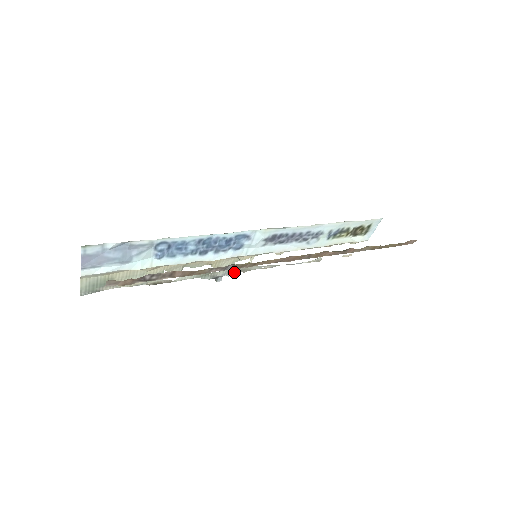
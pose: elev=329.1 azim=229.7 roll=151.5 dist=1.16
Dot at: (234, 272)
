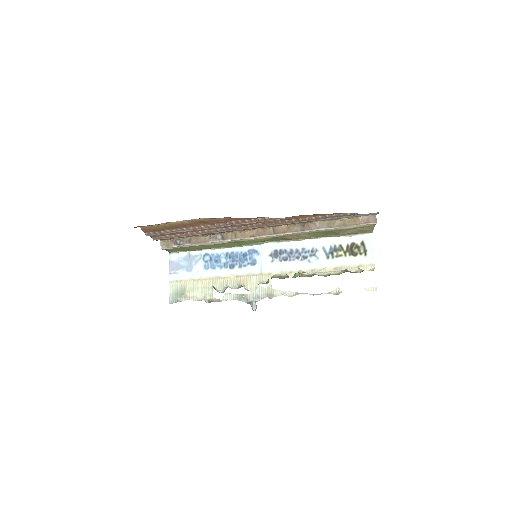
Dot at: (263, 298)
